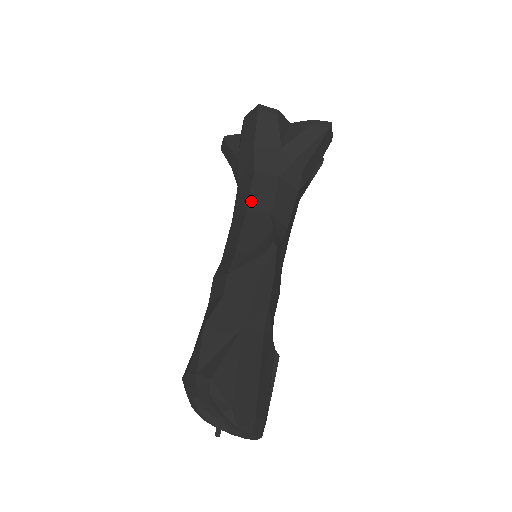
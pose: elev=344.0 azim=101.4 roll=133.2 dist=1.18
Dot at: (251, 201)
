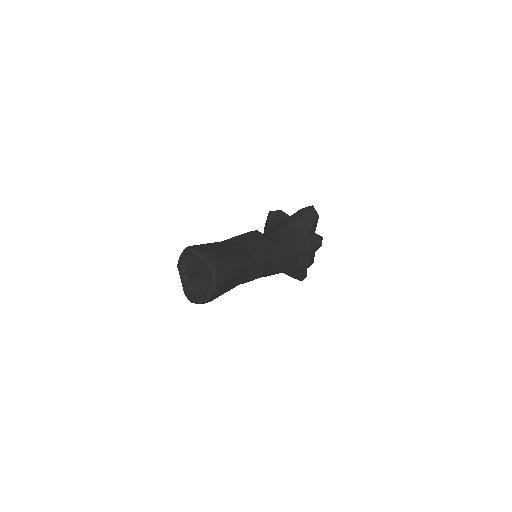
Dot at: occluded
